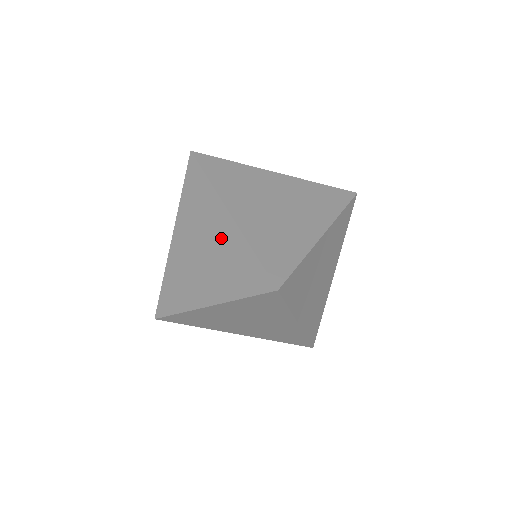
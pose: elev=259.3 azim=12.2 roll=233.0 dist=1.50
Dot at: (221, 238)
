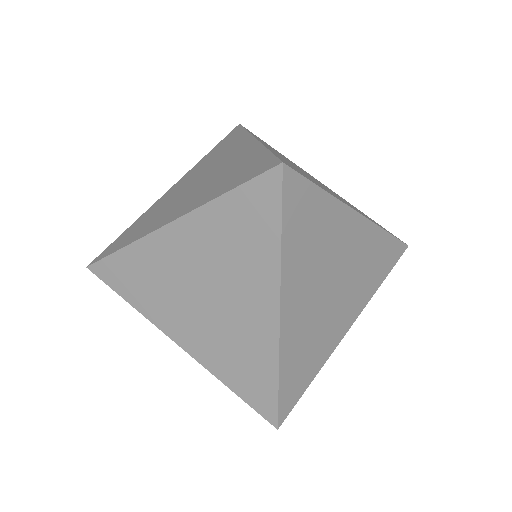
Dot at: (231, 160)
